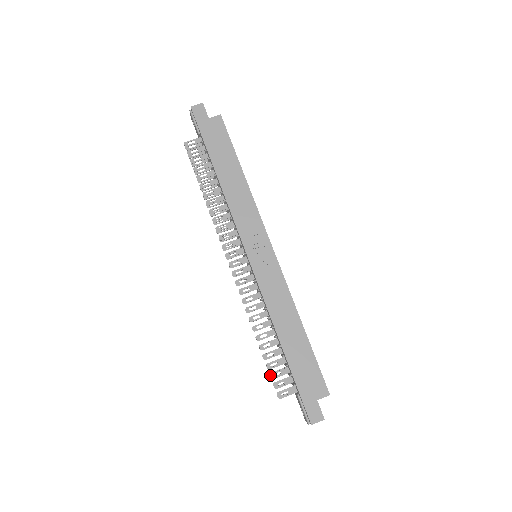
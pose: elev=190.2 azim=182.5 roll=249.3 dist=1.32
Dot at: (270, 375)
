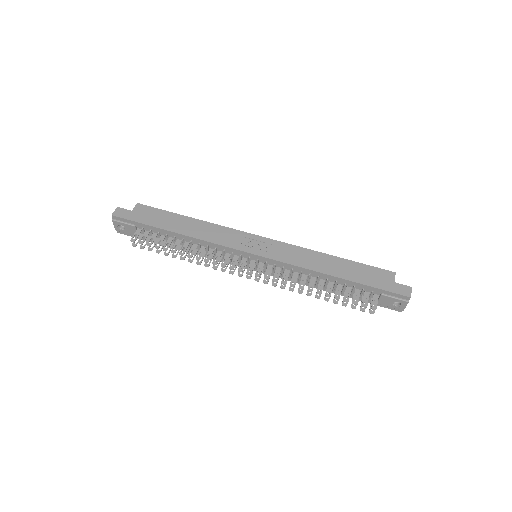
Dot at: occluded
